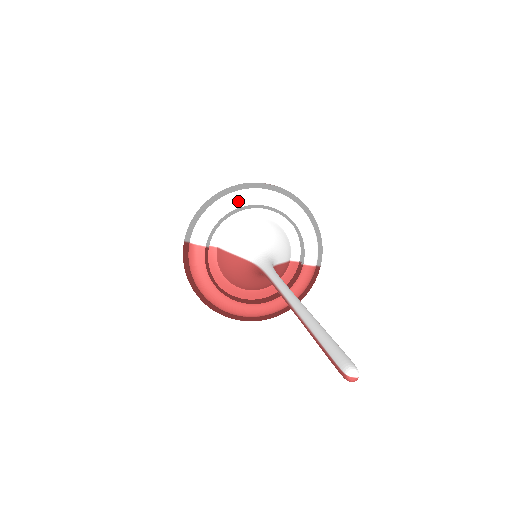
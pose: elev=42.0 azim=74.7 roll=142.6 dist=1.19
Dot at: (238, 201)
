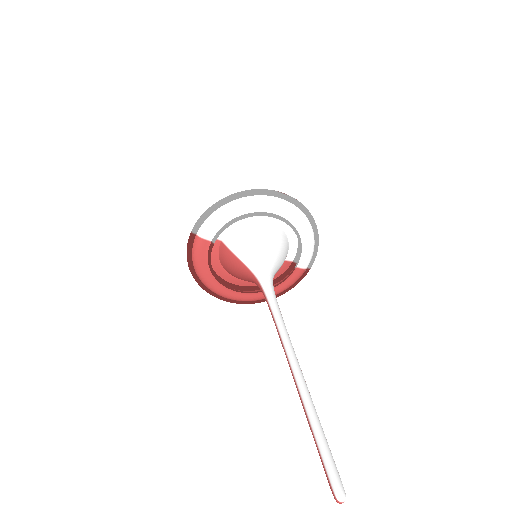
Dot at: (251, 207)
